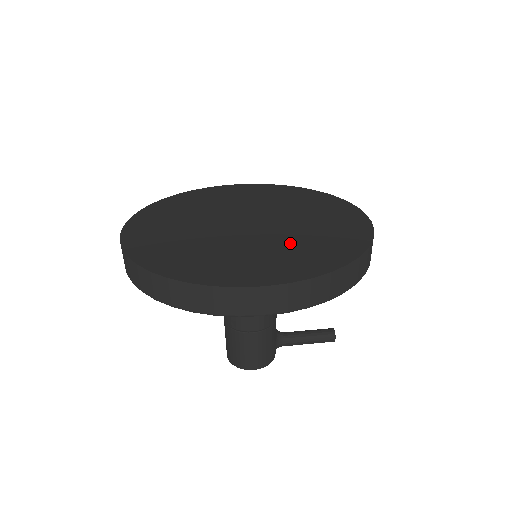
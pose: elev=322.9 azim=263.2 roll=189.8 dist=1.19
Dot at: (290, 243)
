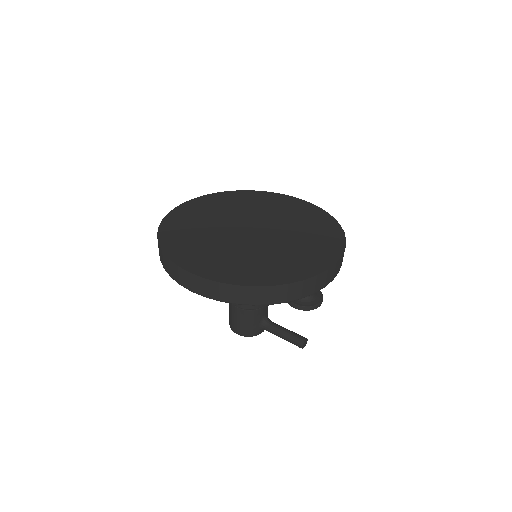
Dot at: (249, 256)
